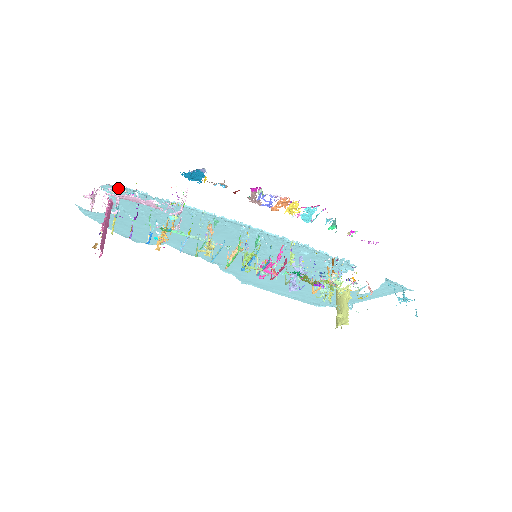
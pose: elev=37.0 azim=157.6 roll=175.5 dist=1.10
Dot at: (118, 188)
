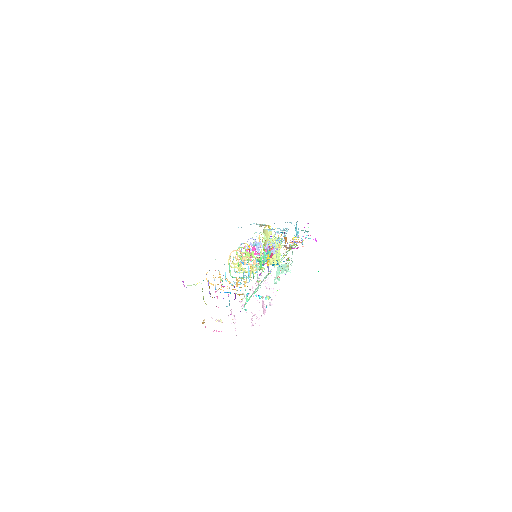
Dot at: occluded
